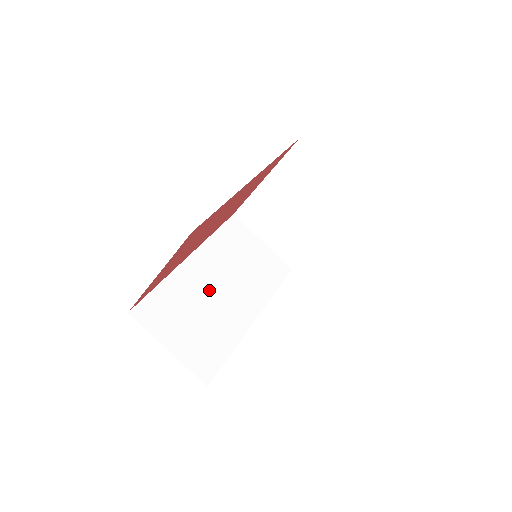
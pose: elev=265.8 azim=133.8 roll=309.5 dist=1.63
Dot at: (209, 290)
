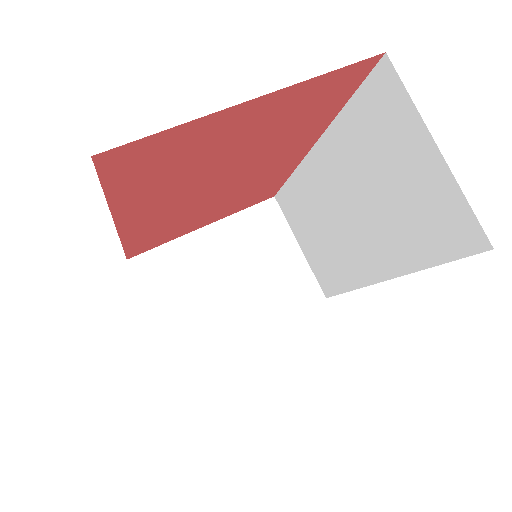
Dot at: occluded
